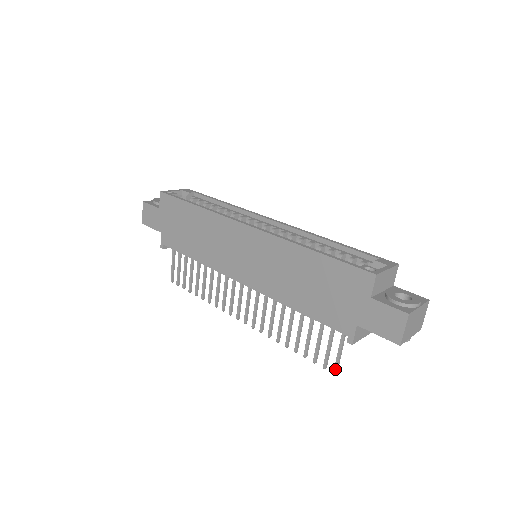
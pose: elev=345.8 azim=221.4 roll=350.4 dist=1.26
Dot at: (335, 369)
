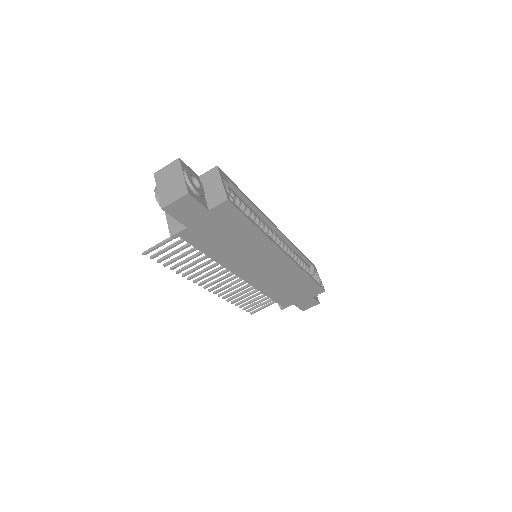
Dot at: occluded
